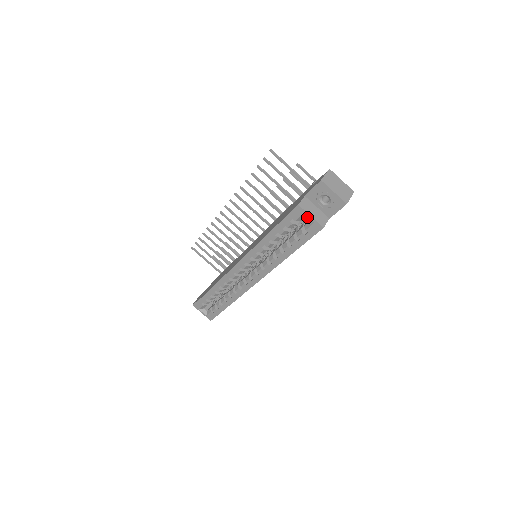
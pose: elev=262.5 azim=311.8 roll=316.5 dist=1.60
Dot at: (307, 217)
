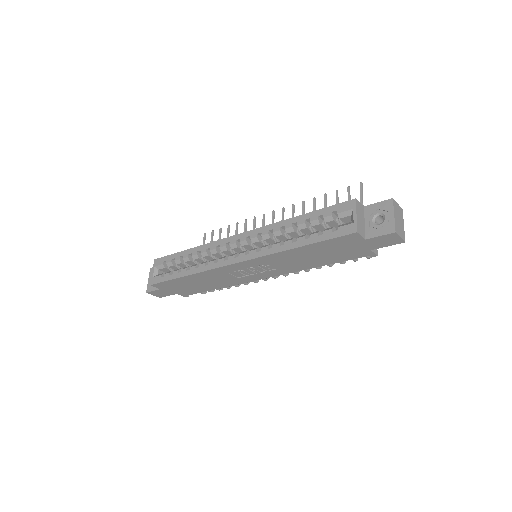
Dot at: occluded
